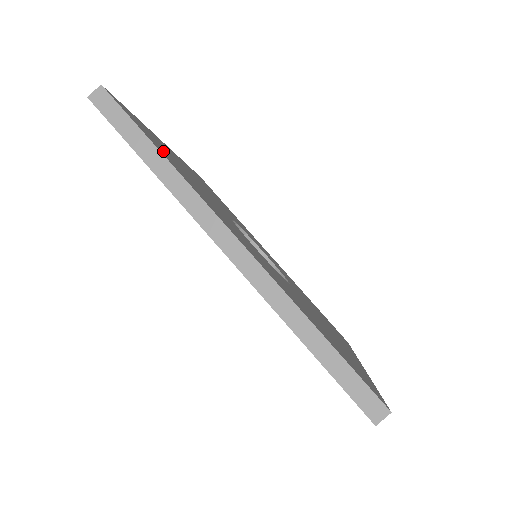
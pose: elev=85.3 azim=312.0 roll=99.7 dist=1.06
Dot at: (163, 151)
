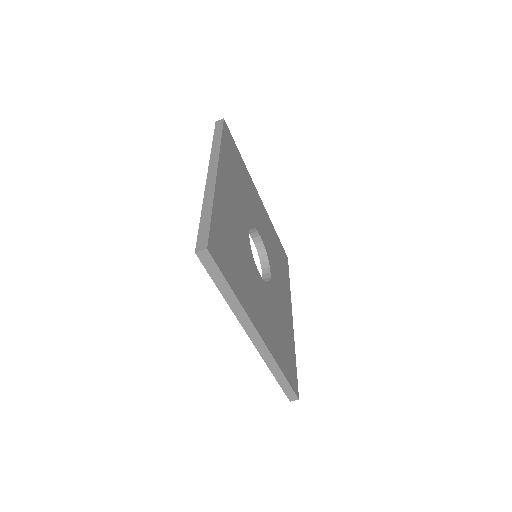
Dot at: (231, 268)
